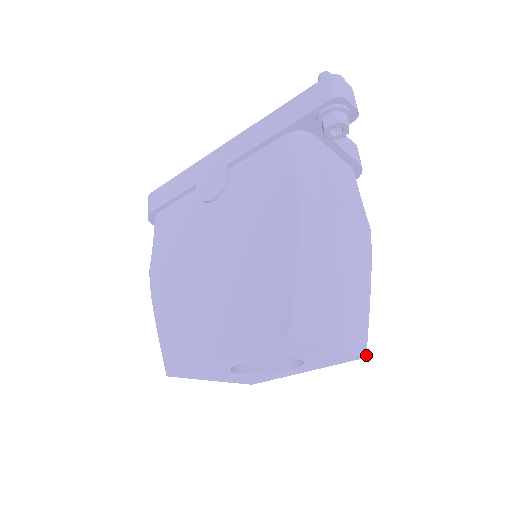
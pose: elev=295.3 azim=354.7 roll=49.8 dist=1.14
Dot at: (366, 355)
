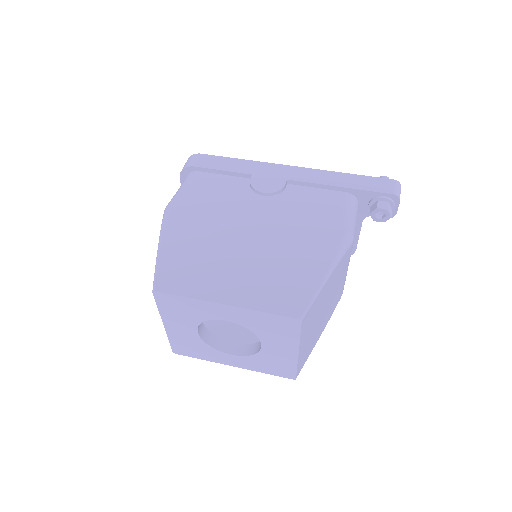
Dot at: occluded
